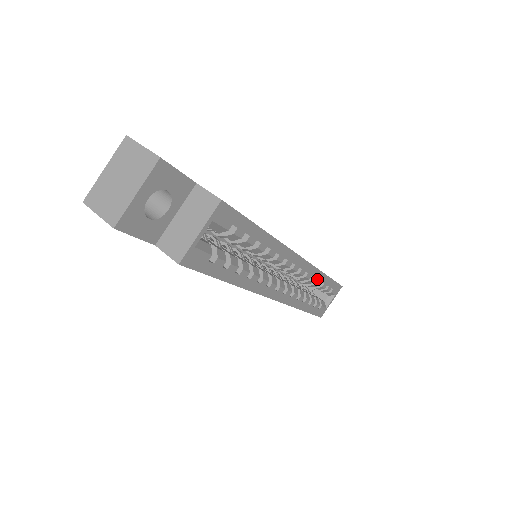
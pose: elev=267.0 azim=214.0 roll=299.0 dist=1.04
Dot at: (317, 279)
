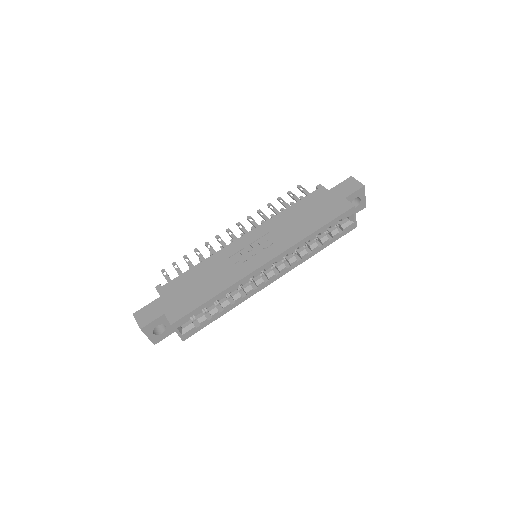
Dot at: (308, 239)
